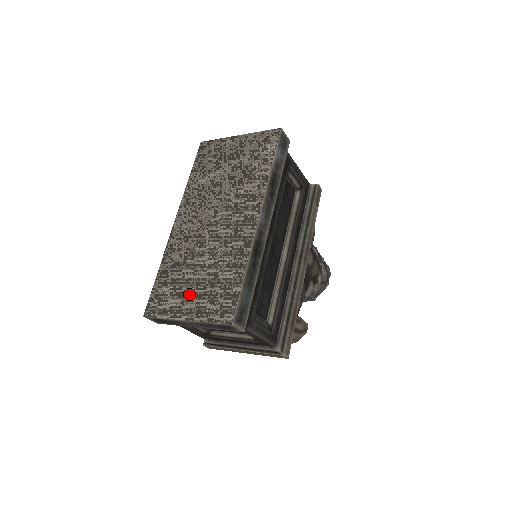
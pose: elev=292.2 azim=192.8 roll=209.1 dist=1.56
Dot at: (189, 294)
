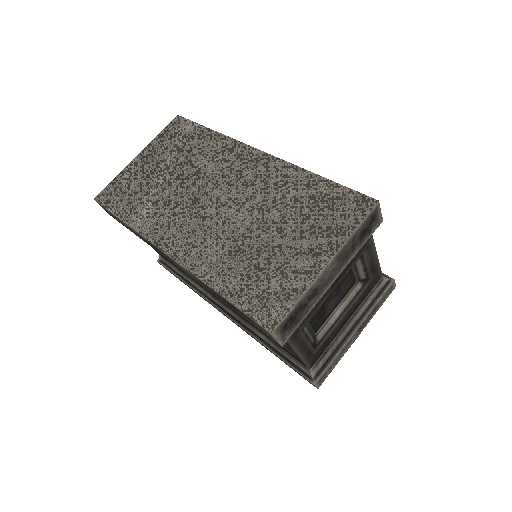
Dot at: (292, 250)
